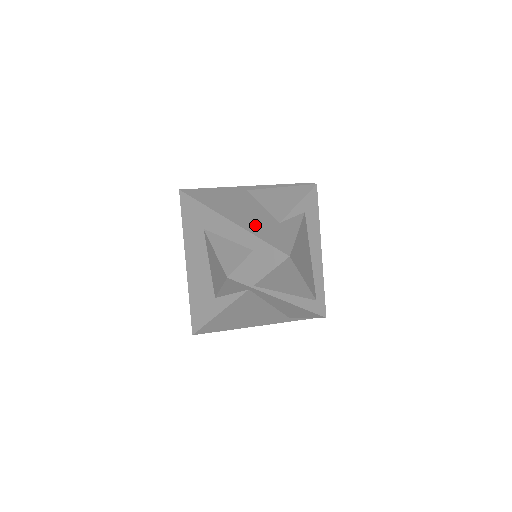
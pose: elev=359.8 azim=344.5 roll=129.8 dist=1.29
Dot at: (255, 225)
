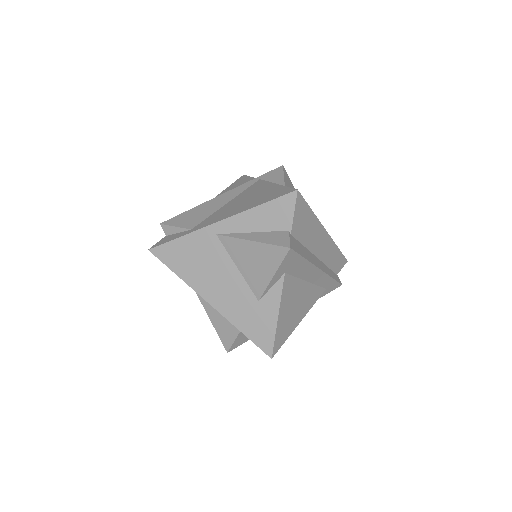
Dot at: (234, 310)
